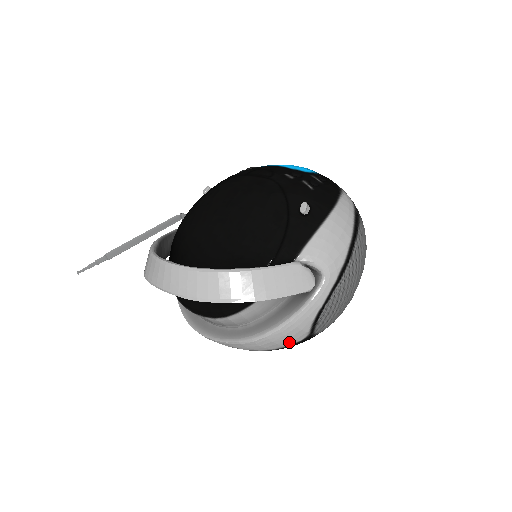
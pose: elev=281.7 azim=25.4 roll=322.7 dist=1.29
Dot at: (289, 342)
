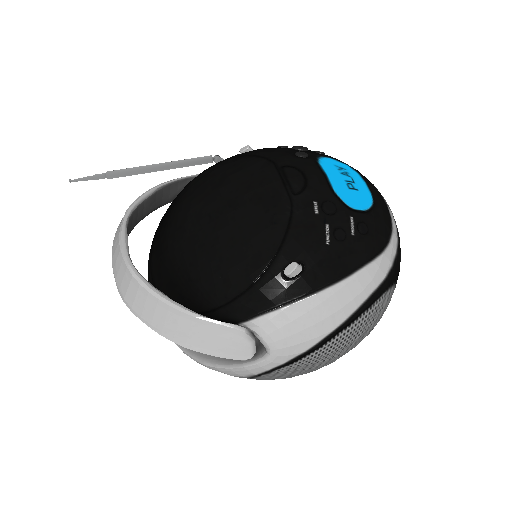
Dot at: occluded
